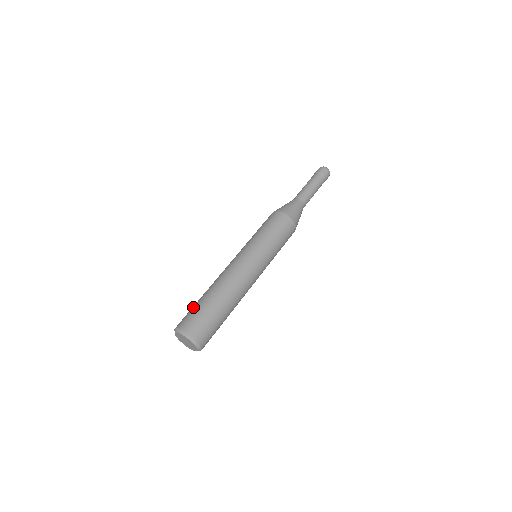
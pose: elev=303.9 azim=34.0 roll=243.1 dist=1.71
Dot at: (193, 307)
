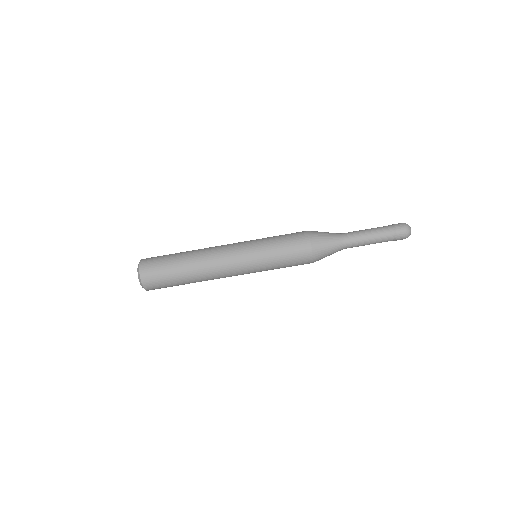
Dot at: (165, 260)
